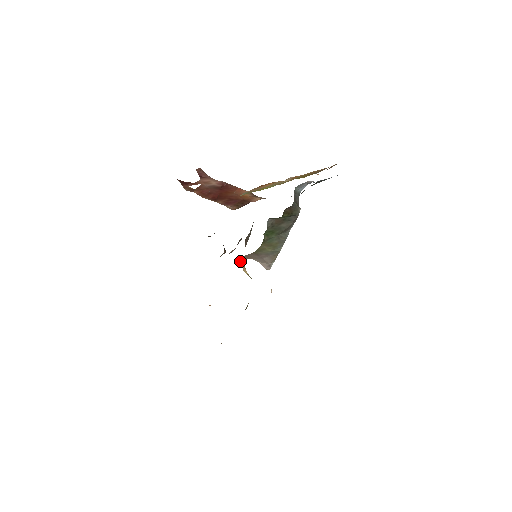
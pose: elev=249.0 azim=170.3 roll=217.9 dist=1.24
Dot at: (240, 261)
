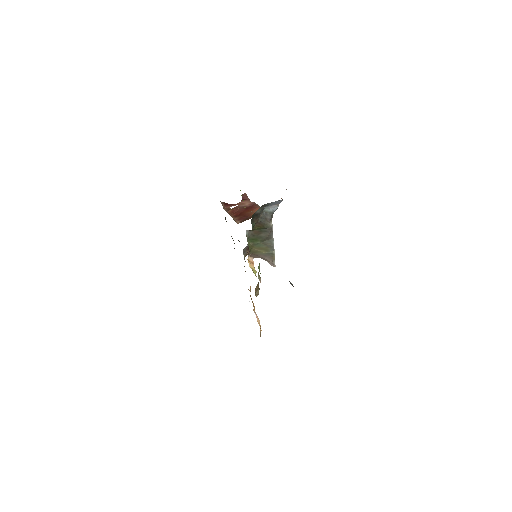
Dot at: (249, 259)
